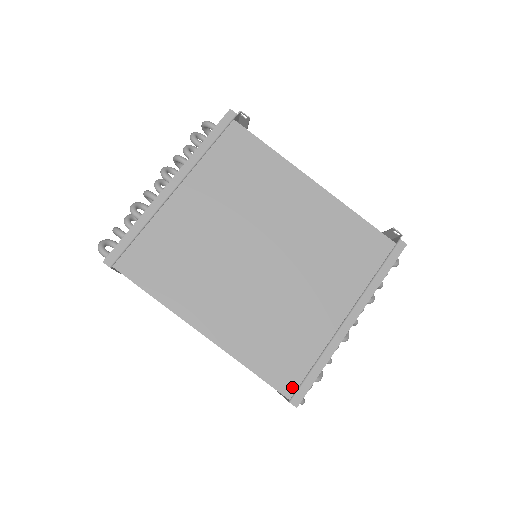
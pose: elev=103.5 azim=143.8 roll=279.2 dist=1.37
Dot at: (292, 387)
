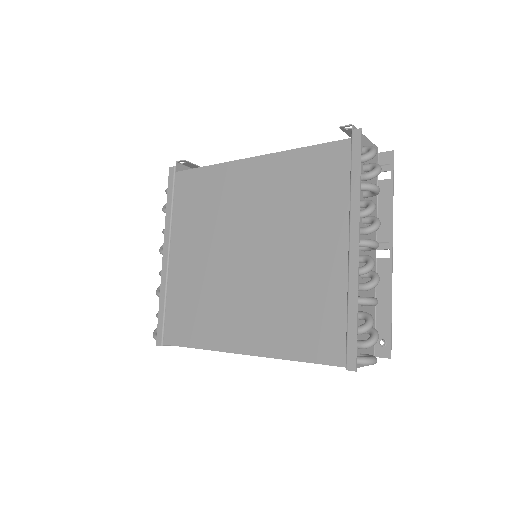
Dot at: (340, 353)
